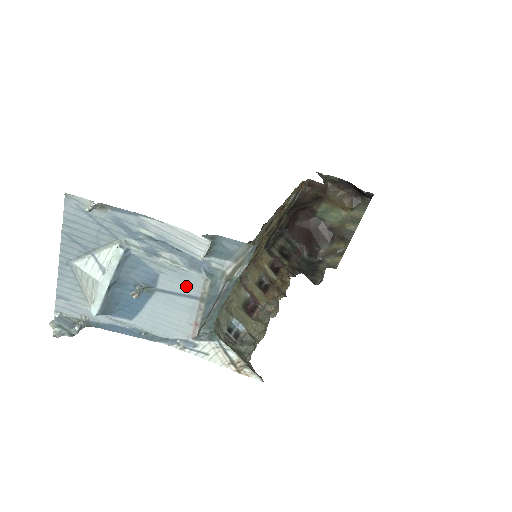
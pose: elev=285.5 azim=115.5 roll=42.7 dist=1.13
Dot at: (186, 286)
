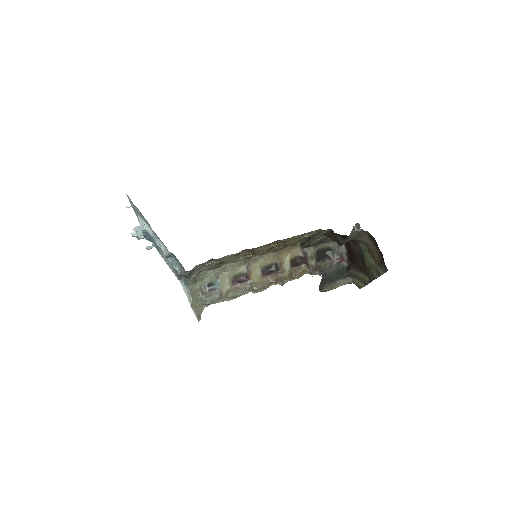
Dot at: (168, 260)
